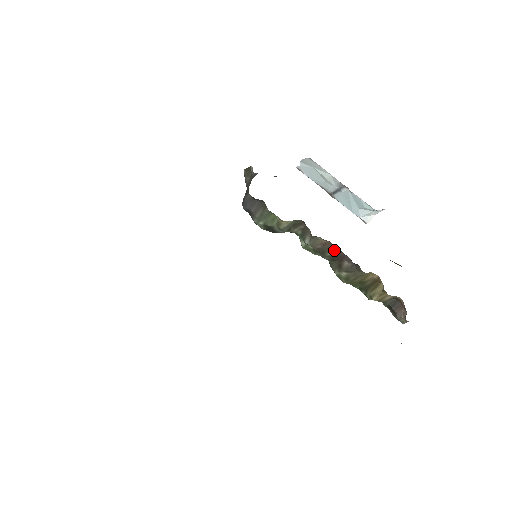
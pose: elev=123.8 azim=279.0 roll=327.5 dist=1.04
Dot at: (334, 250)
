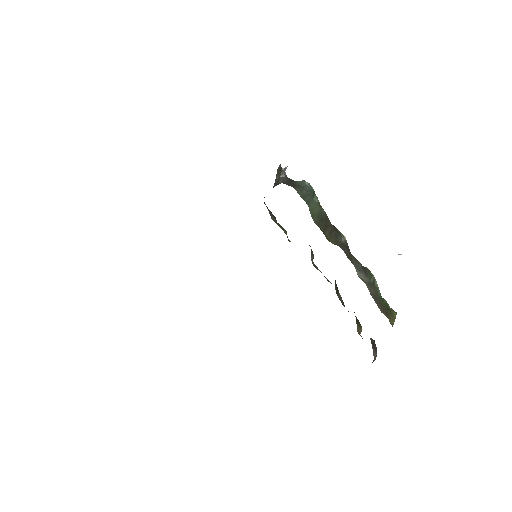
Dot at: (330, 282)
